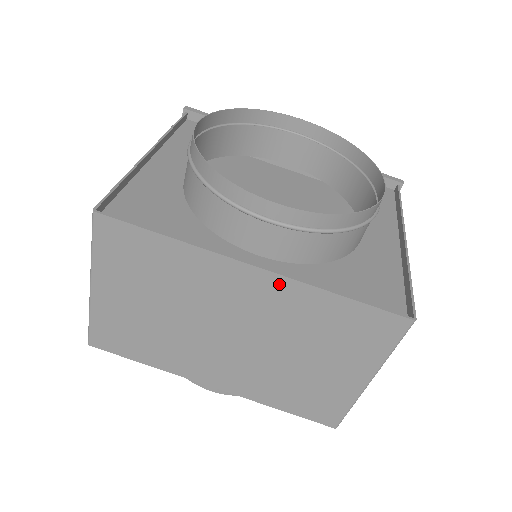
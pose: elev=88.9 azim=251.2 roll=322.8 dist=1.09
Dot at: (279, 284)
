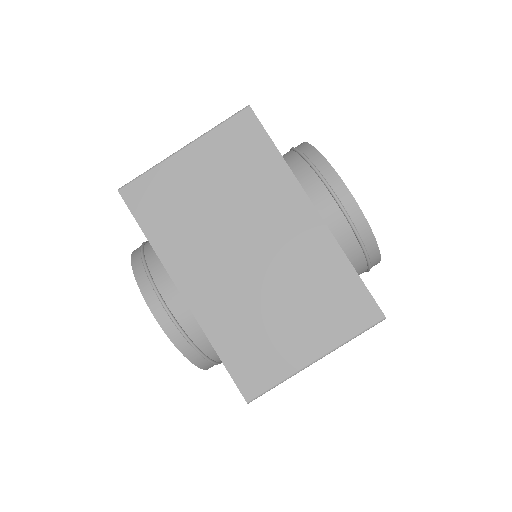
Dot at: (321, 233)
